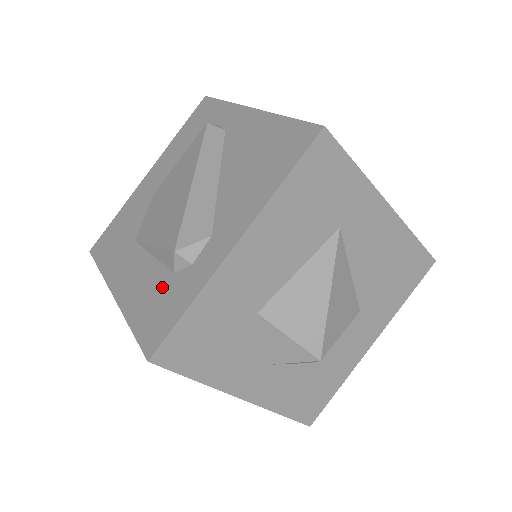
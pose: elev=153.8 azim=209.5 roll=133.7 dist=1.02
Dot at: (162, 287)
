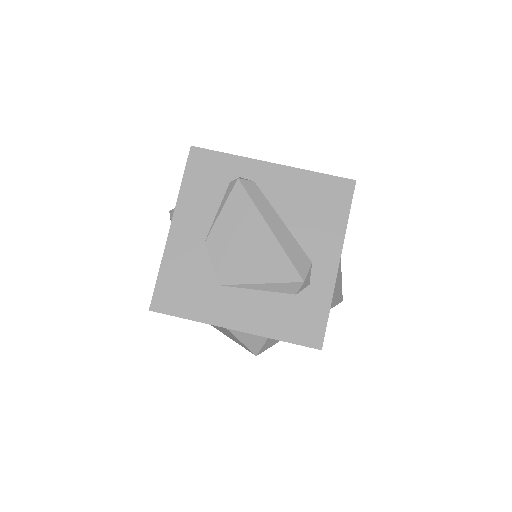
Dot at: (292, 306)
